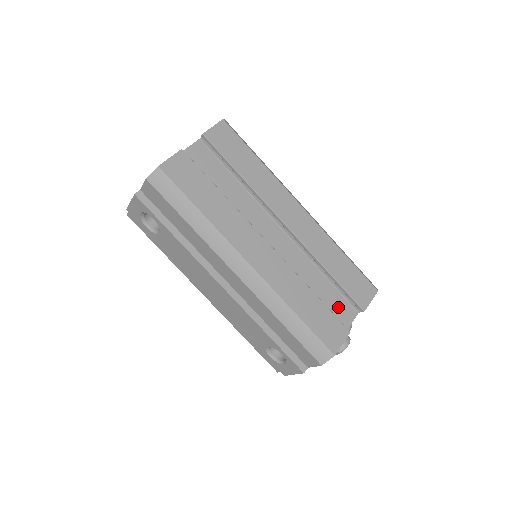
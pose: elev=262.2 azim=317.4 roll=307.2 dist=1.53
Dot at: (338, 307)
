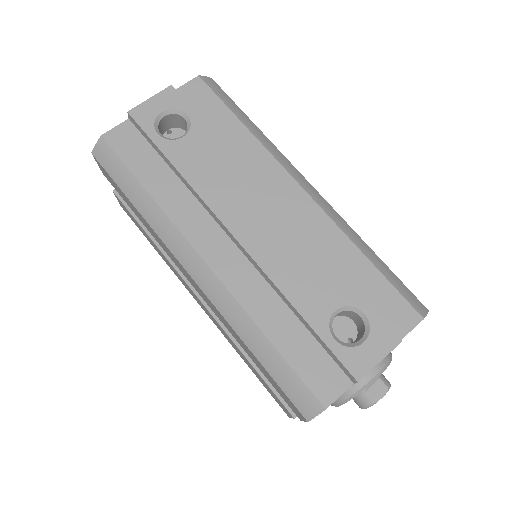
Dot at: occluded
